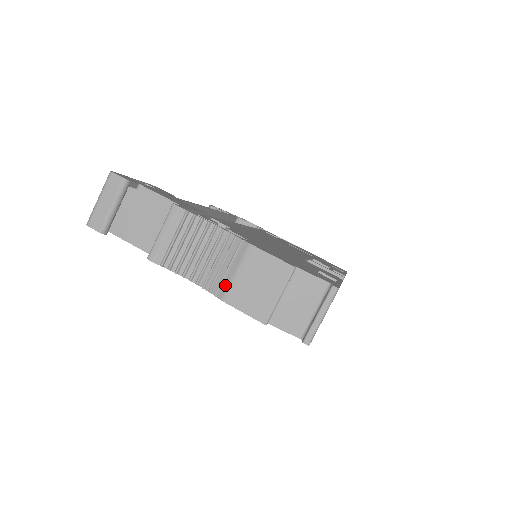
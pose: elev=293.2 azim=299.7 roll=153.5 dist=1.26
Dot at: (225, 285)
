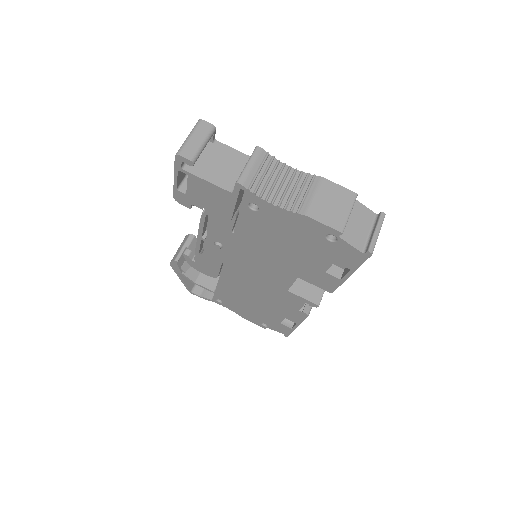
Dot at: (305, 205)
